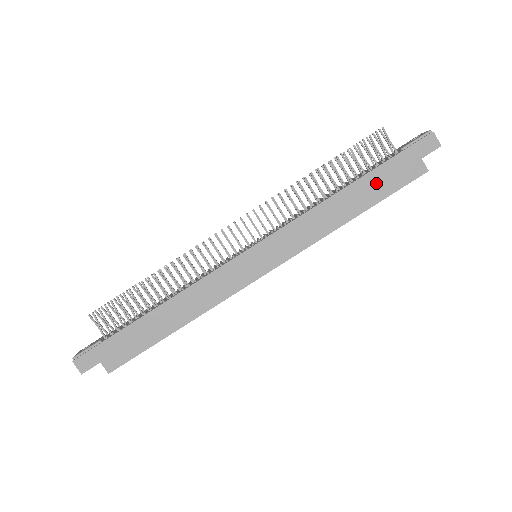
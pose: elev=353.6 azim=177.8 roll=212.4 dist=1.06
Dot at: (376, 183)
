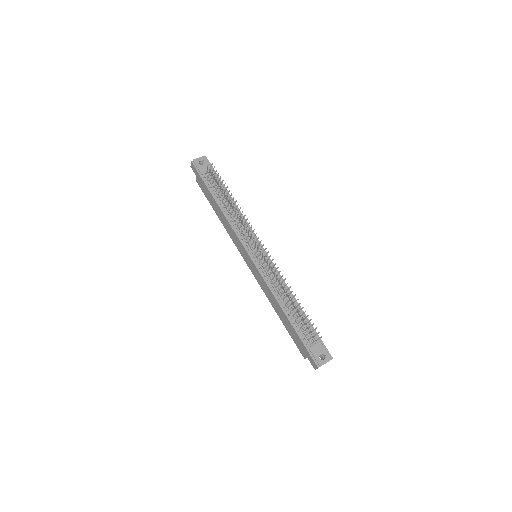
Dot at: (291, 330)
